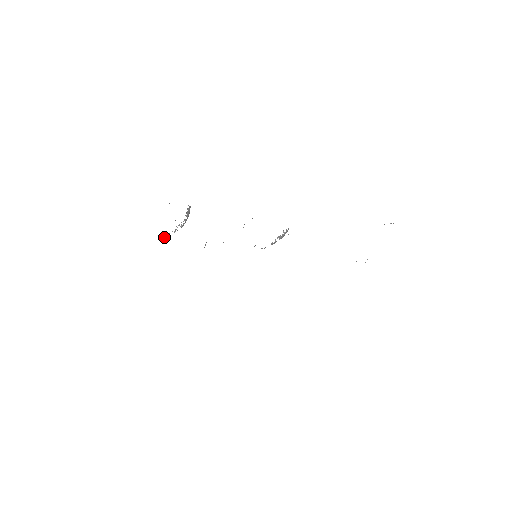
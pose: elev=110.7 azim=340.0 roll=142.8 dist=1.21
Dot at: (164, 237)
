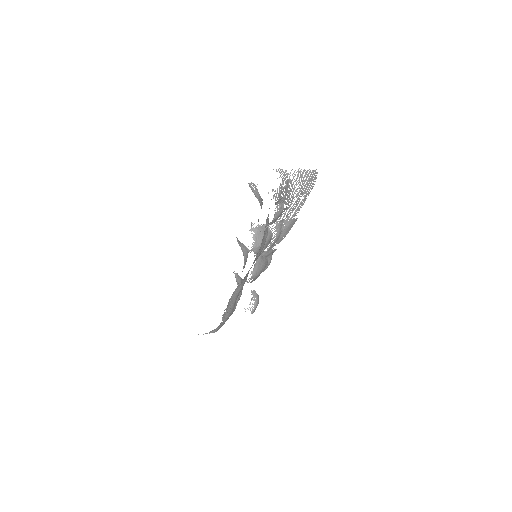
Dot at: occluded
